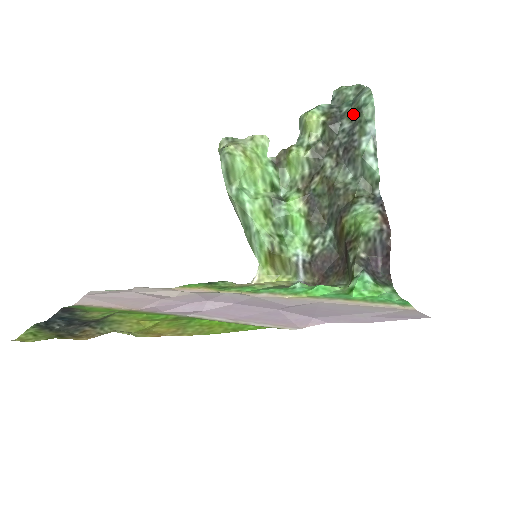
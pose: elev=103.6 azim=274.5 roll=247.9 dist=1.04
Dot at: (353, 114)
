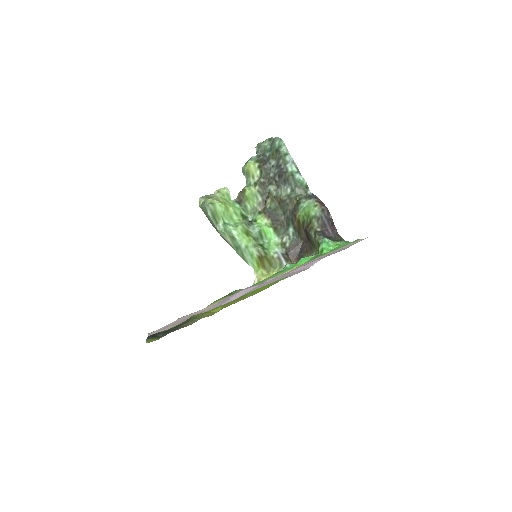
Dot at: (275, 155)
